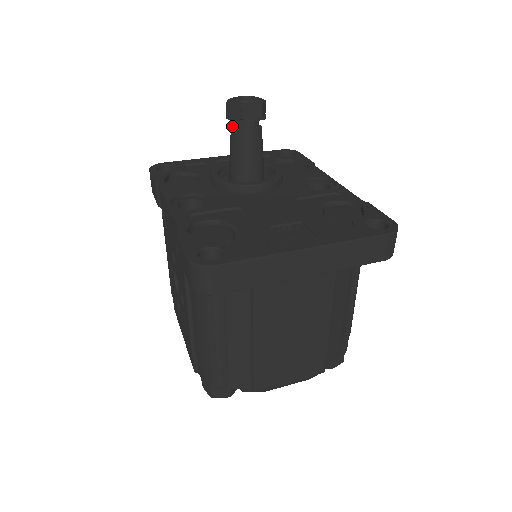
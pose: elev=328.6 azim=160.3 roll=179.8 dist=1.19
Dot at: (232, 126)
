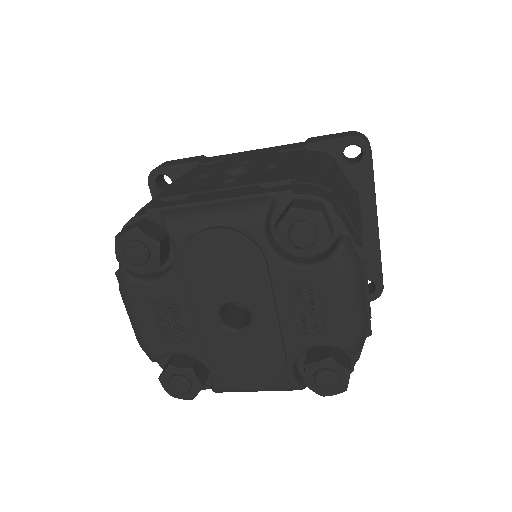
Dot at: occluded
